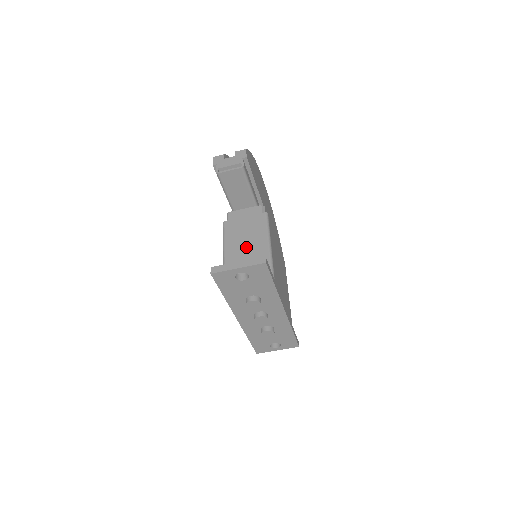
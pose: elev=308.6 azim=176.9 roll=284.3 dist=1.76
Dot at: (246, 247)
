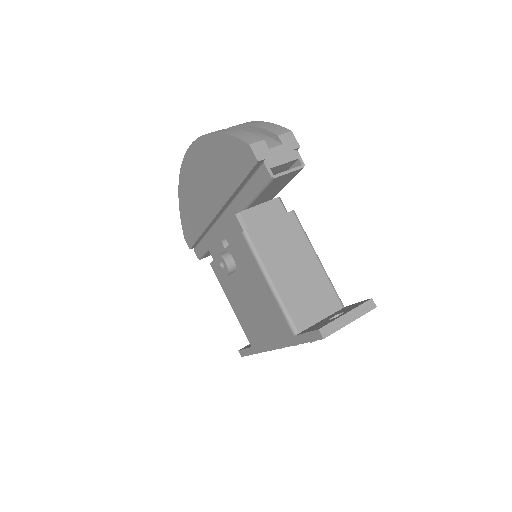
Dot at: (295, 268)
